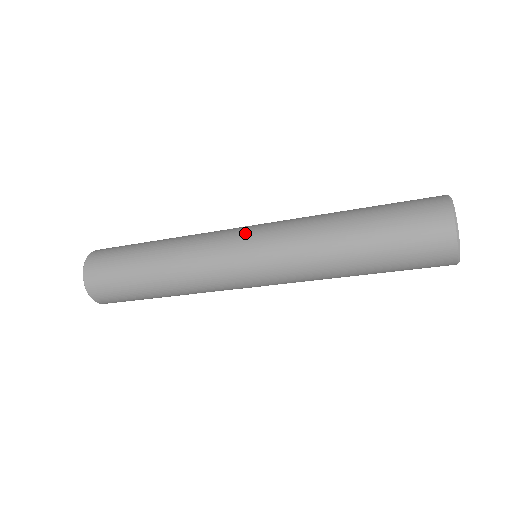
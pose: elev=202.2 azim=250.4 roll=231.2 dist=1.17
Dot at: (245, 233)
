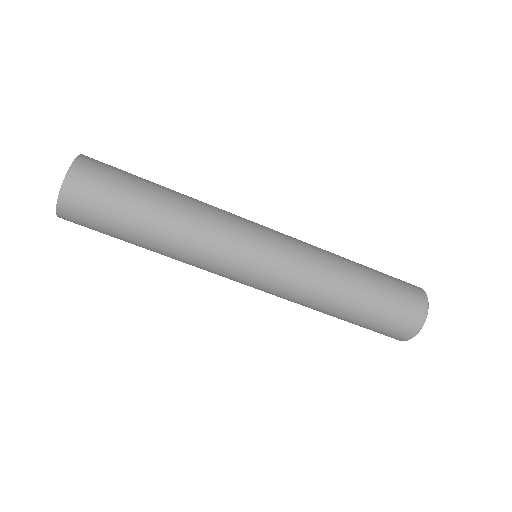
Dot at: (268, 229)
